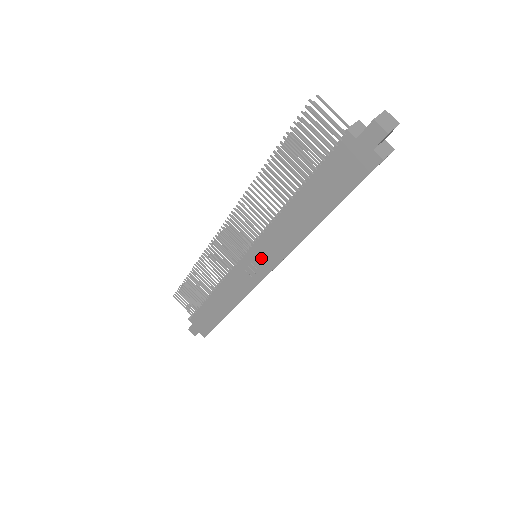
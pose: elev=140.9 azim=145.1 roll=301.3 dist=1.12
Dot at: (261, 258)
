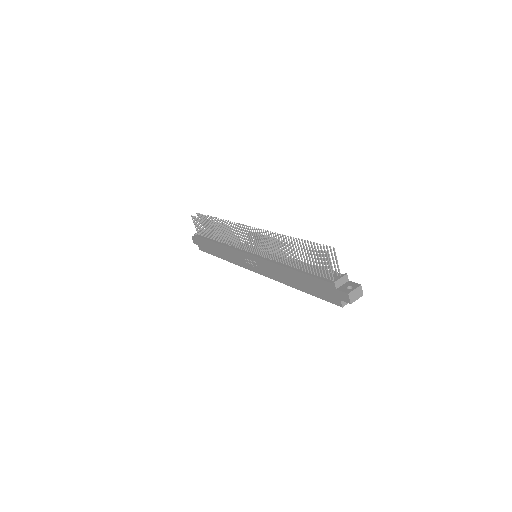
Dot at: (258, 265)
